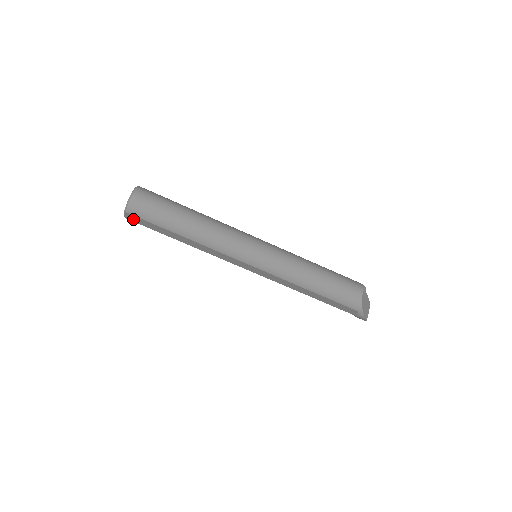
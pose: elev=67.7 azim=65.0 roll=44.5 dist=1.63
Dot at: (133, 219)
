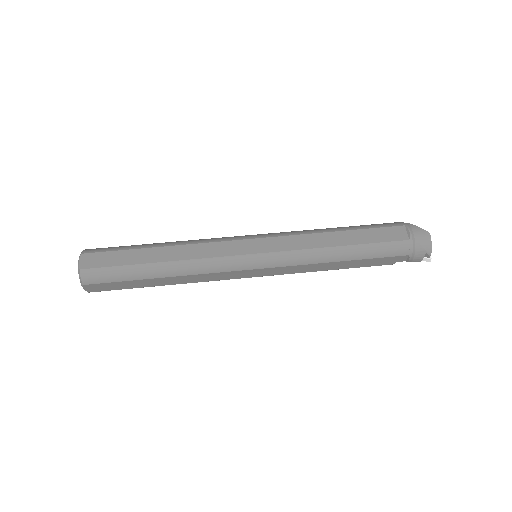
Dot at: (91, 263)
